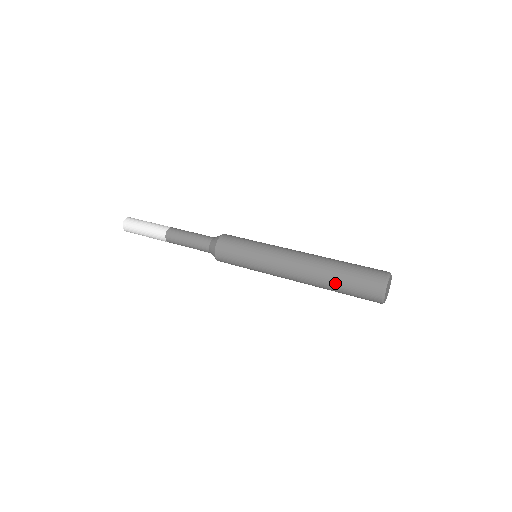
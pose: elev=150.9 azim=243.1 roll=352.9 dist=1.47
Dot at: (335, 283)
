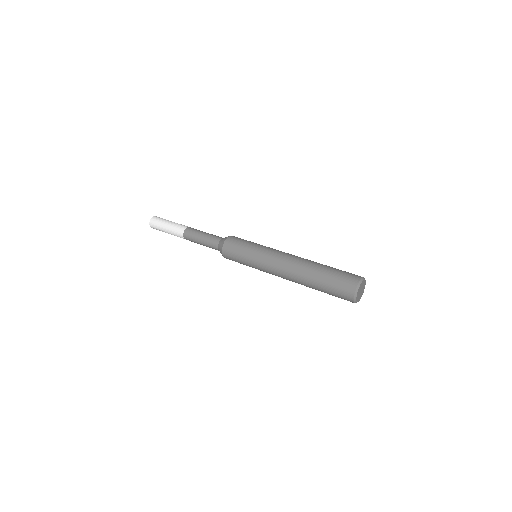
Dot at: (318, 278)
